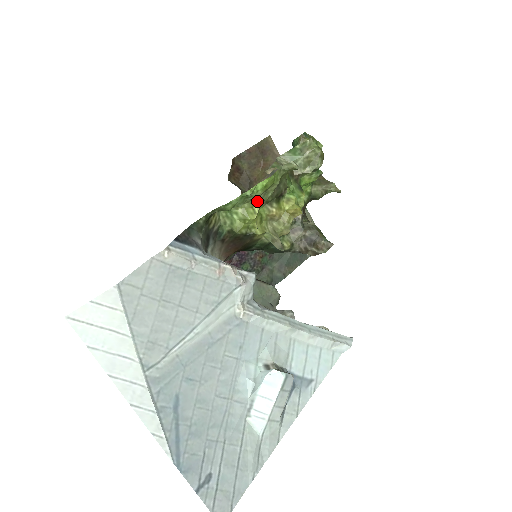
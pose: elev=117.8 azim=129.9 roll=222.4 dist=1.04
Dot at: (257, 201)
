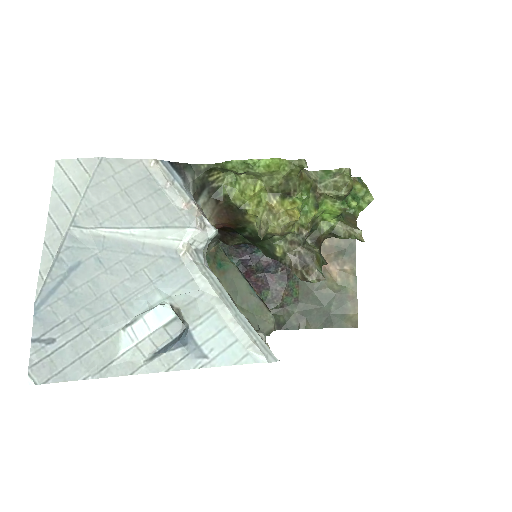
Dot at: (261, 182)
